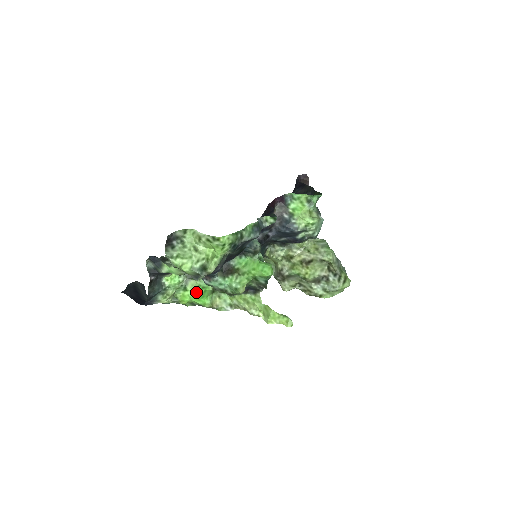
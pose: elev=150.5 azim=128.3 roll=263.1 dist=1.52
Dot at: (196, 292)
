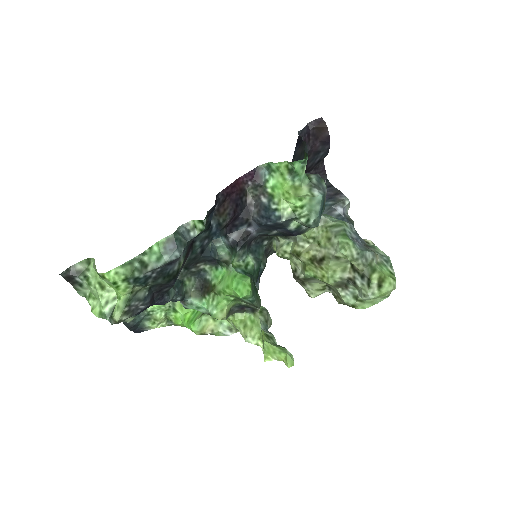
Dot at: (188, 313)
